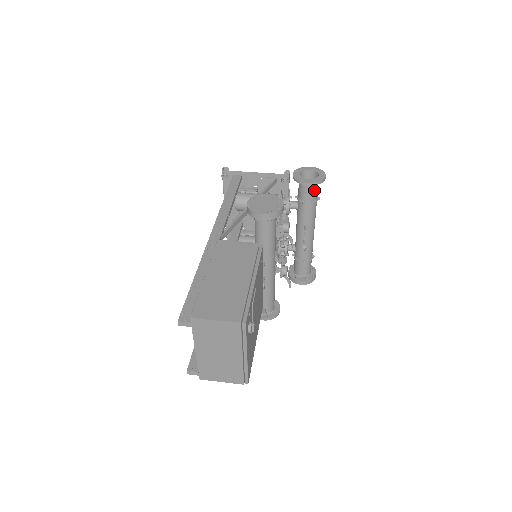
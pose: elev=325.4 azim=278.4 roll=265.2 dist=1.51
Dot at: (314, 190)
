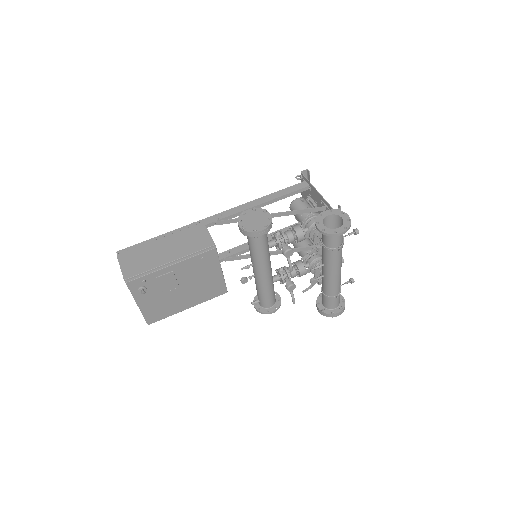
Dot at: (329, 238)
